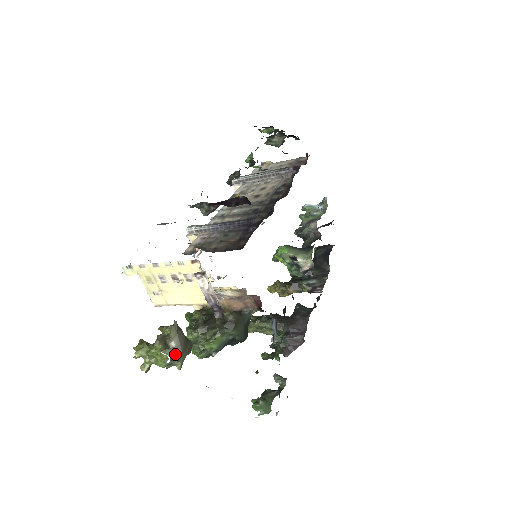
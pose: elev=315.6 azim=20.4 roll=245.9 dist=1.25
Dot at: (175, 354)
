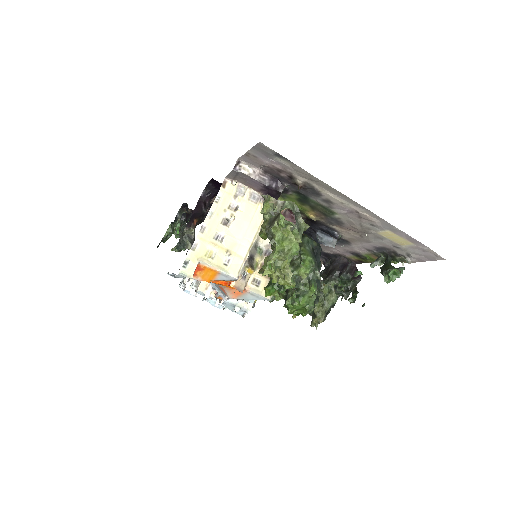
Dot at: (291, 203)
